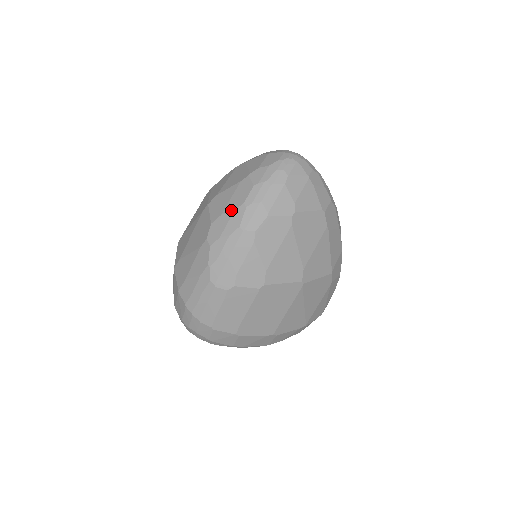
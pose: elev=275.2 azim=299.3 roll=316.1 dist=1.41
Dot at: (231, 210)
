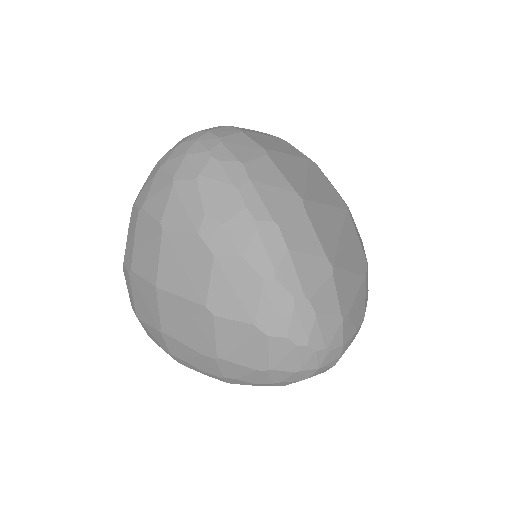
Dot at: occluded
